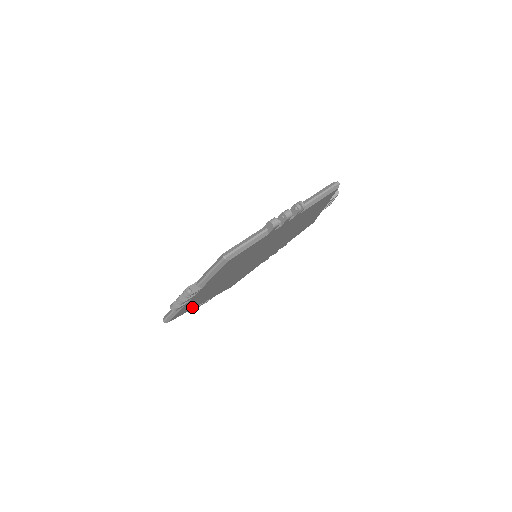
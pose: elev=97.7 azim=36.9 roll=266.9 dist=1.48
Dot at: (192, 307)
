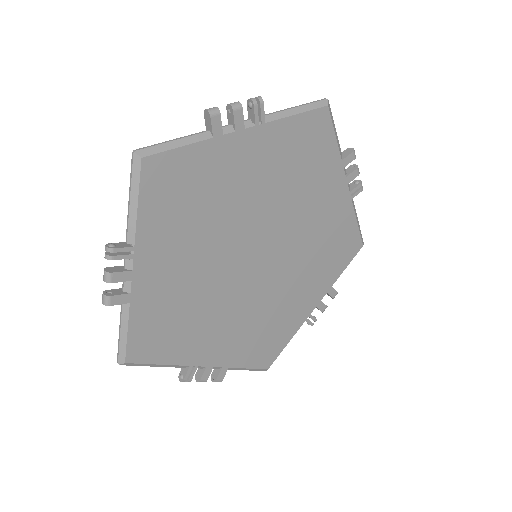
Dot at: (174, 354)
